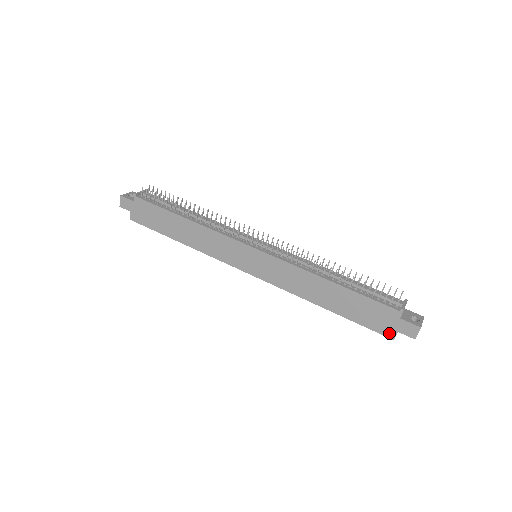
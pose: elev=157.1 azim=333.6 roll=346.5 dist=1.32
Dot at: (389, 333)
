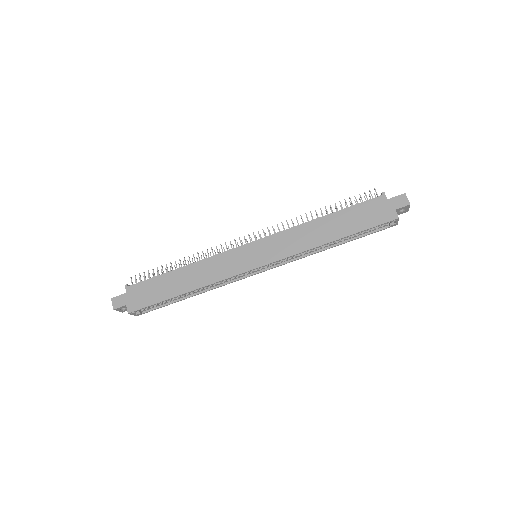
Dot at: (391, 216)
